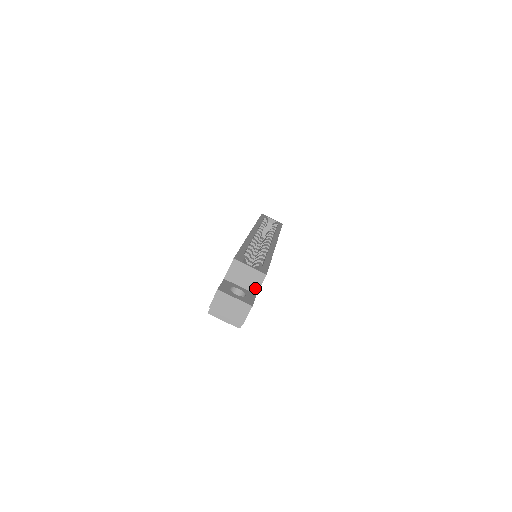
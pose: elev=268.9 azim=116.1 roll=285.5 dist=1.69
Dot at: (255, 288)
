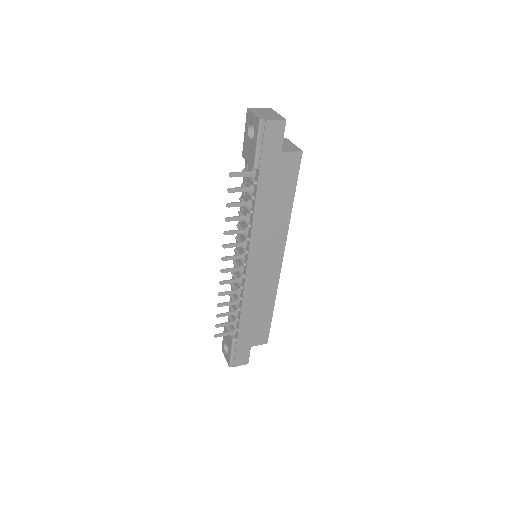
Dot at: (285, 150)
